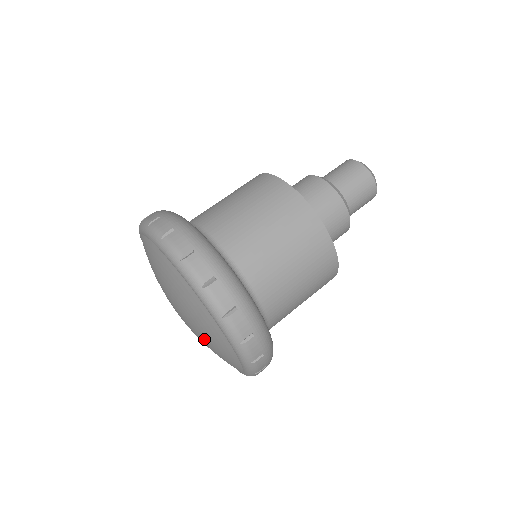
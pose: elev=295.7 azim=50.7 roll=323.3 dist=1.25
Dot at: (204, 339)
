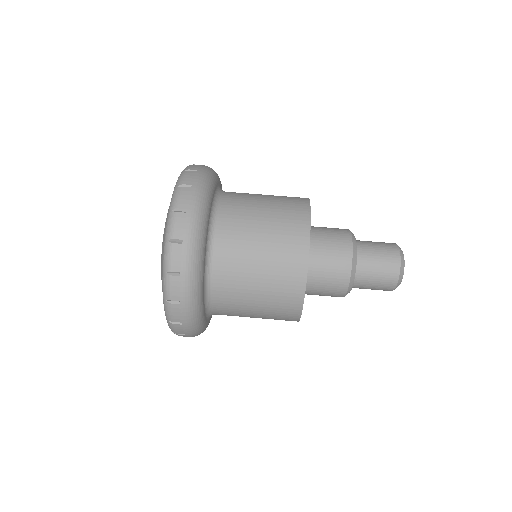
Dot at: occluded
